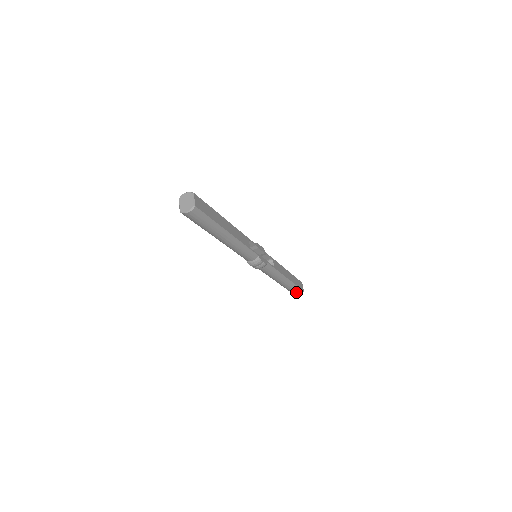
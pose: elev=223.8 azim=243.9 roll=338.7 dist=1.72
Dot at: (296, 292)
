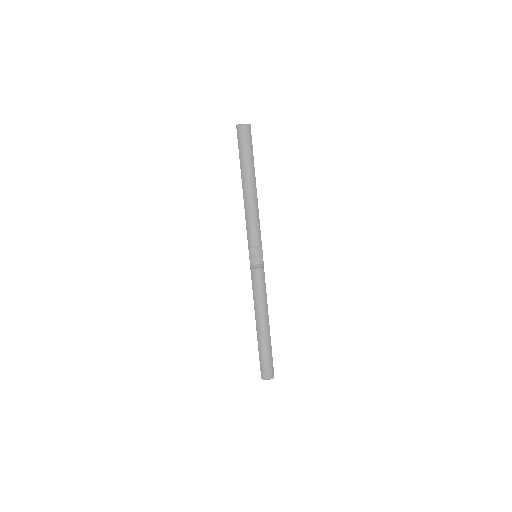
Dot at: (267, 367)
